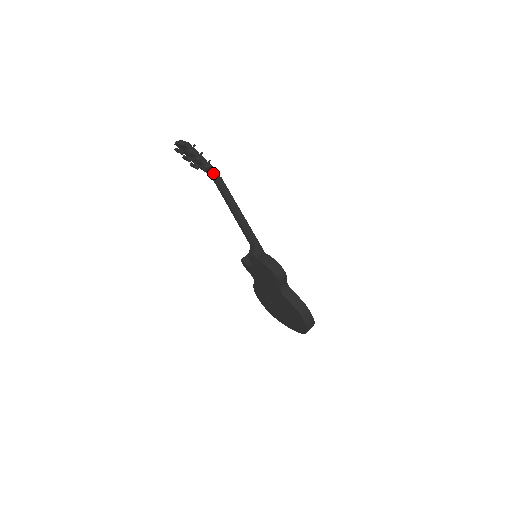
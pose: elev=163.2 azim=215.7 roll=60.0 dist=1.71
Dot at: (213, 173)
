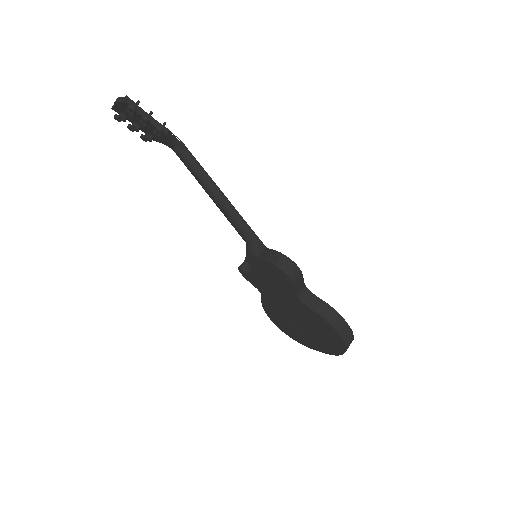
Dot at: (173, 141)
